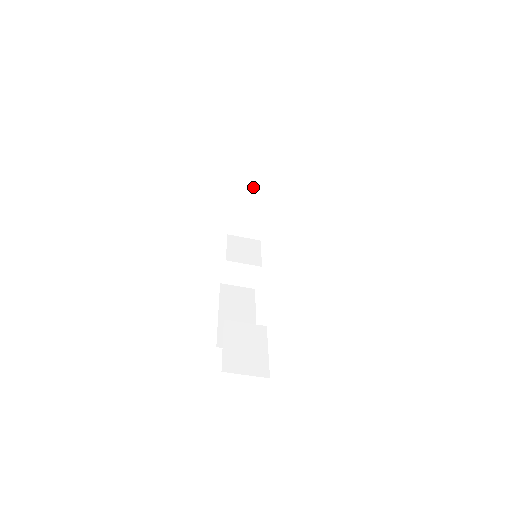
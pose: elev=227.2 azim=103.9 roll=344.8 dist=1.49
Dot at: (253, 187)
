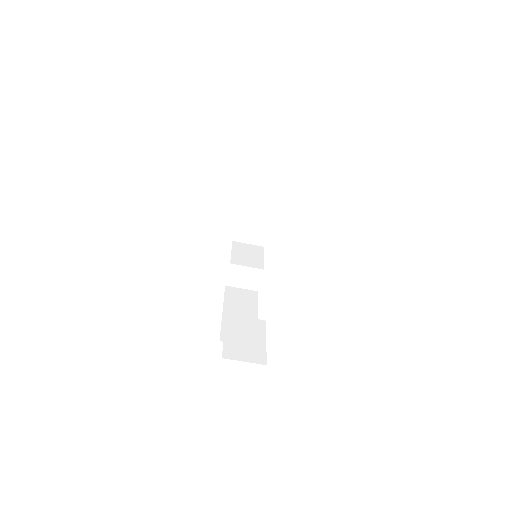
Dot at: (255, 196)
